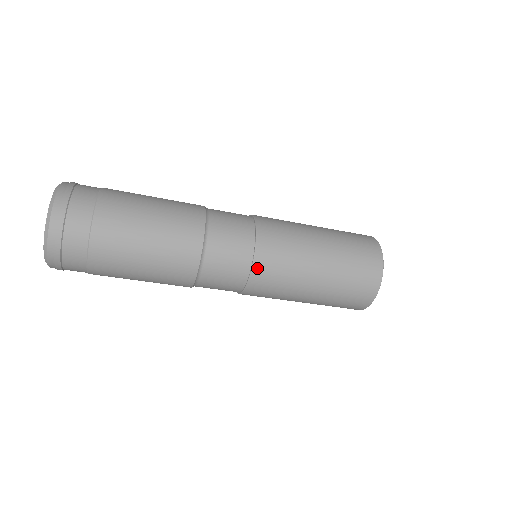
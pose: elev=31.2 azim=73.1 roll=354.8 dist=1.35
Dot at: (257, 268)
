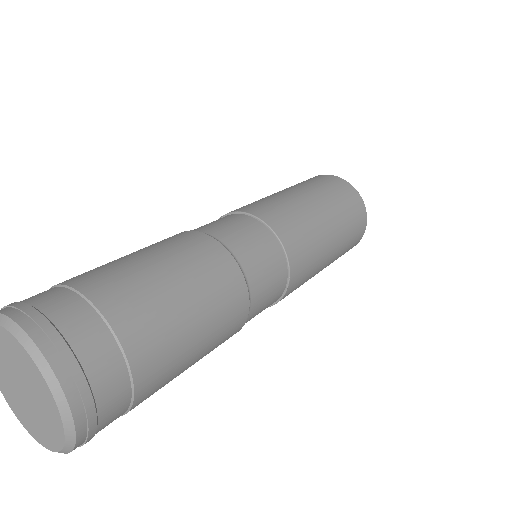
Dot at: occluded
